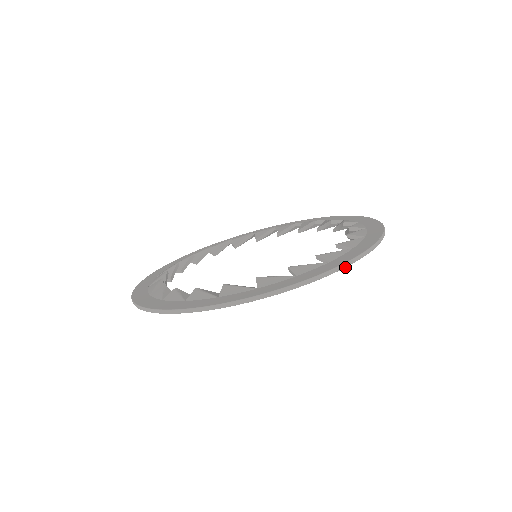
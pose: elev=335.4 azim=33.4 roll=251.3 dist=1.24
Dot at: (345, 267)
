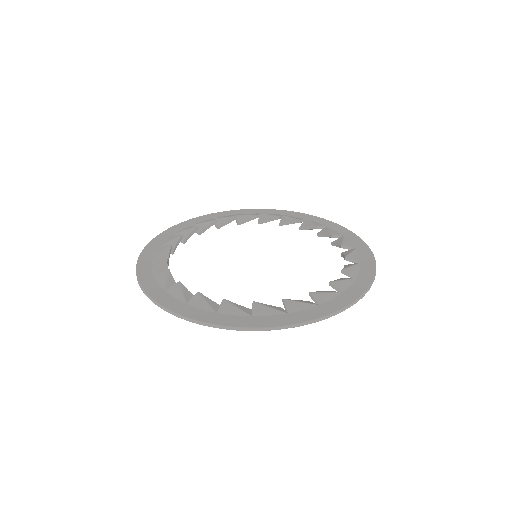
Dot at: (210, 326)
